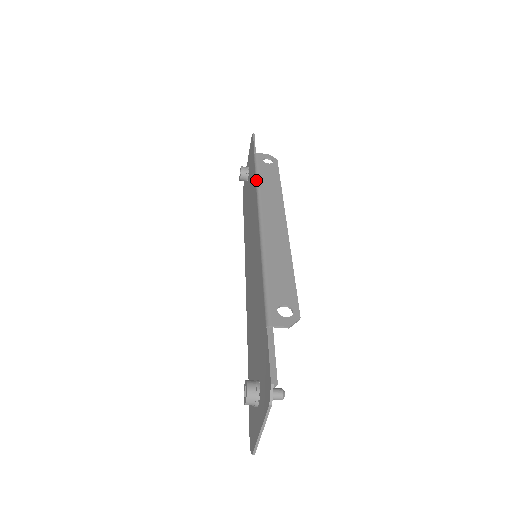
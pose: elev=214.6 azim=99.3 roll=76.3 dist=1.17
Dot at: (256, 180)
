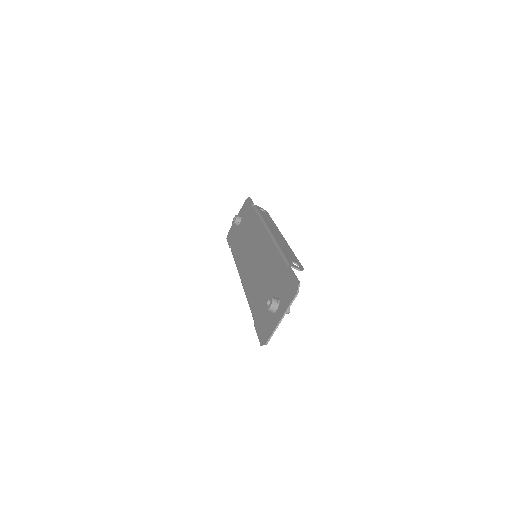
Dot at: (259, 215)
